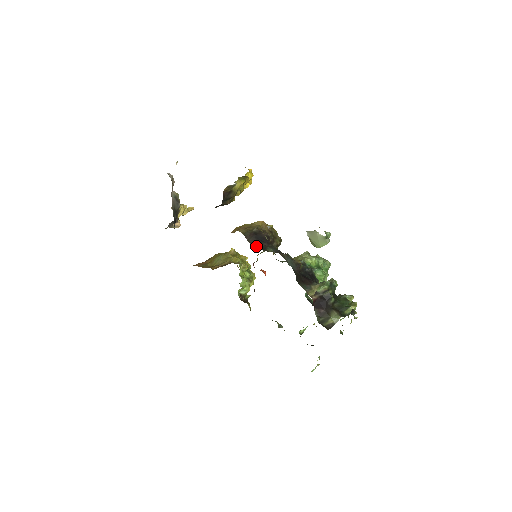
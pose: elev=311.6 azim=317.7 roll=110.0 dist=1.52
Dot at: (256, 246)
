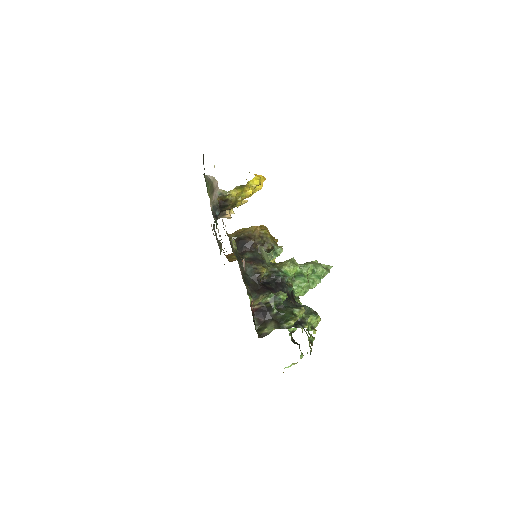
Dot at: occluded
